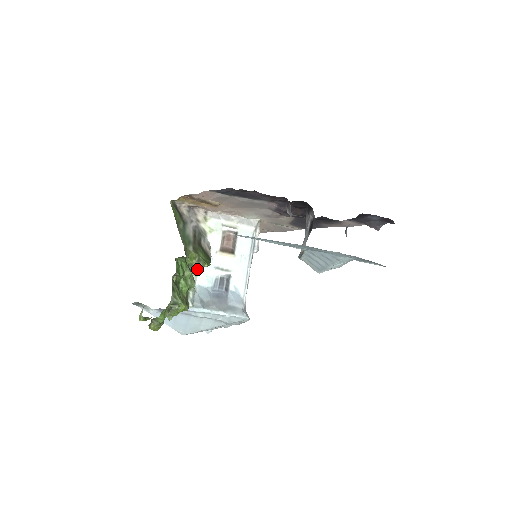
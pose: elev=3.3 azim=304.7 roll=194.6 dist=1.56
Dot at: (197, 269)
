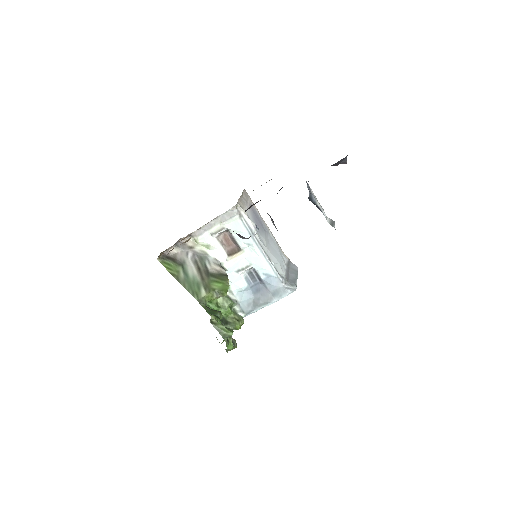
Dot at: occluded
